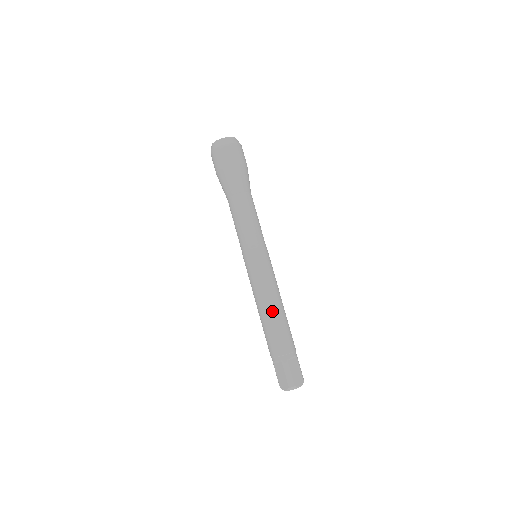
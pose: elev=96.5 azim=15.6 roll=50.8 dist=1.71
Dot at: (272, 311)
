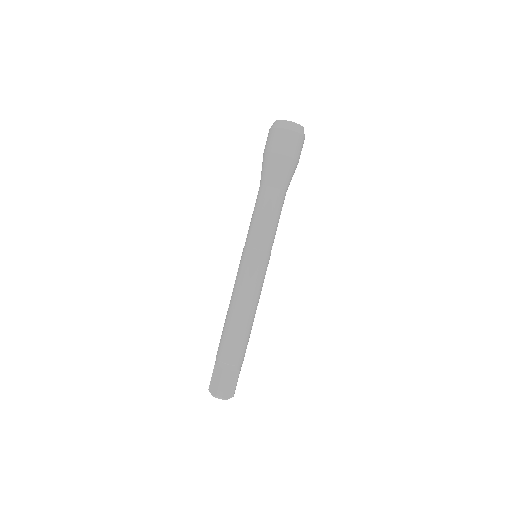
Dot at: (240, 318)
